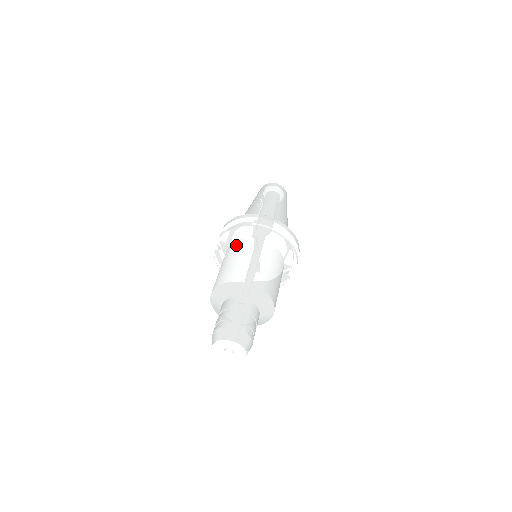
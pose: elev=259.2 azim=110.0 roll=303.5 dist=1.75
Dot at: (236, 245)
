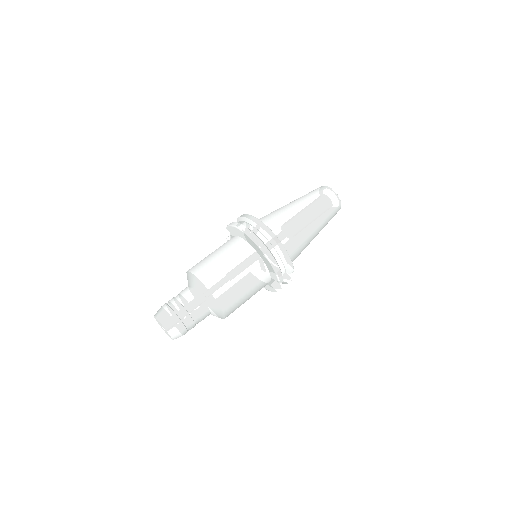
Dot at: (230, 241)
